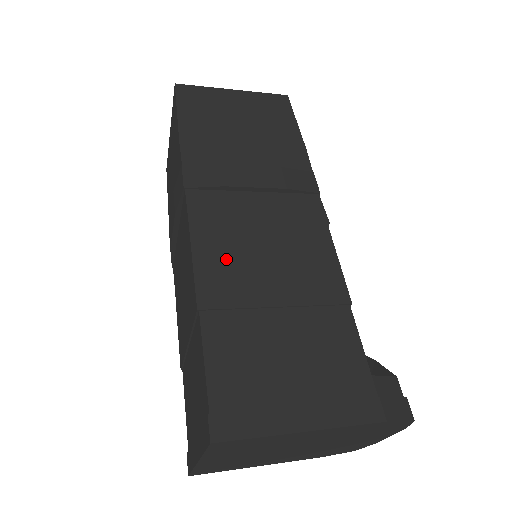
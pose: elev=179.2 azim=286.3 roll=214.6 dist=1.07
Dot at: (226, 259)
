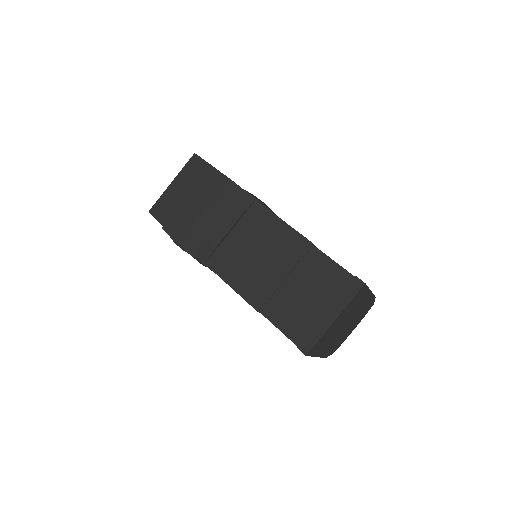
Dot at: occluded
